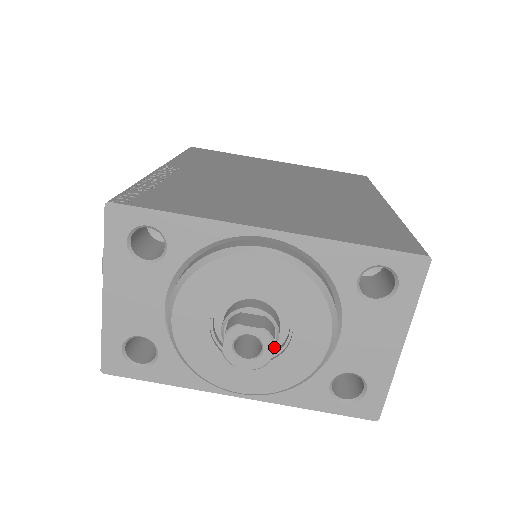
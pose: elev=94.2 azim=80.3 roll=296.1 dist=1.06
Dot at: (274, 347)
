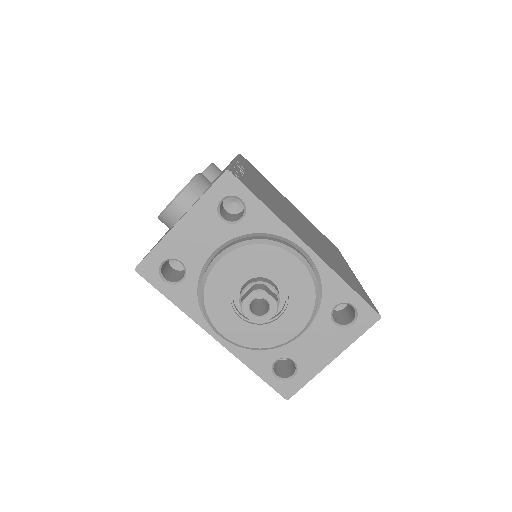
Dot at: occluded
